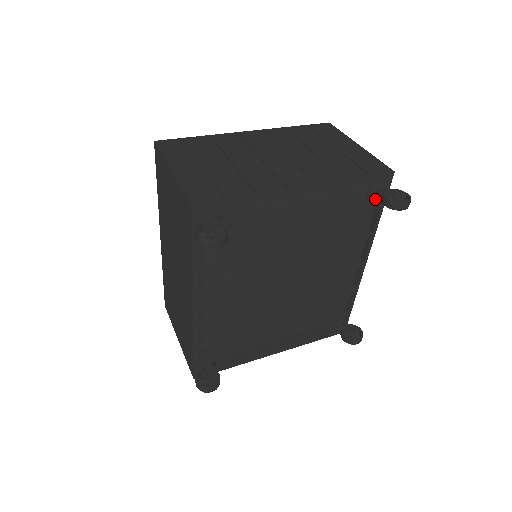
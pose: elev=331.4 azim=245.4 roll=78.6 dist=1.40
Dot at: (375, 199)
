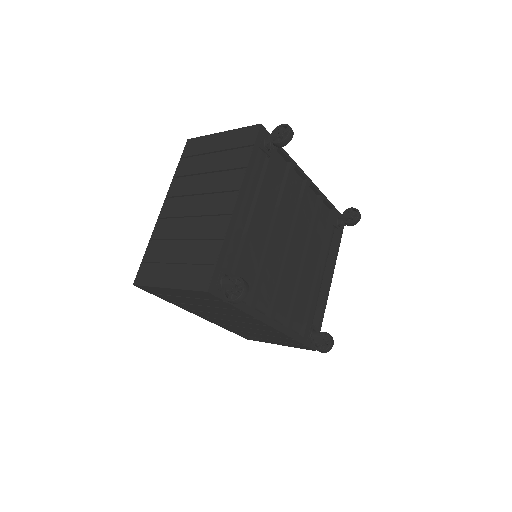
Dot at: (271, 149)
